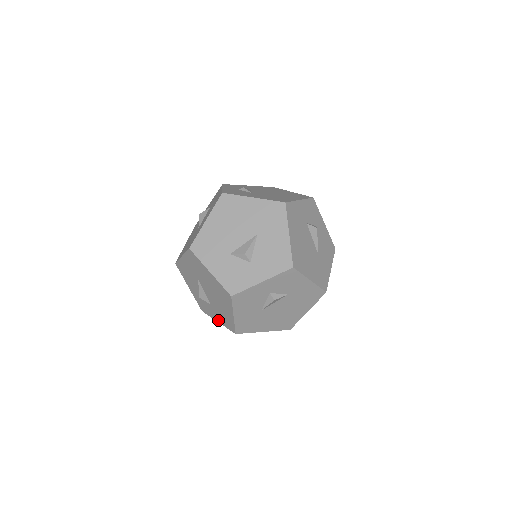
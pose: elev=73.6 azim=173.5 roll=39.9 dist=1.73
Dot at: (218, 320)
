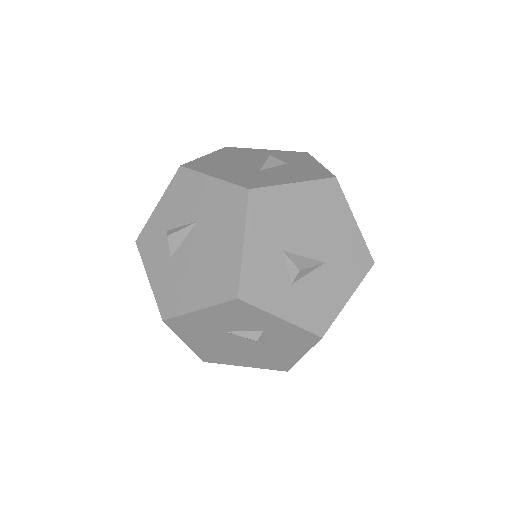
Dot at: (153, 279)
